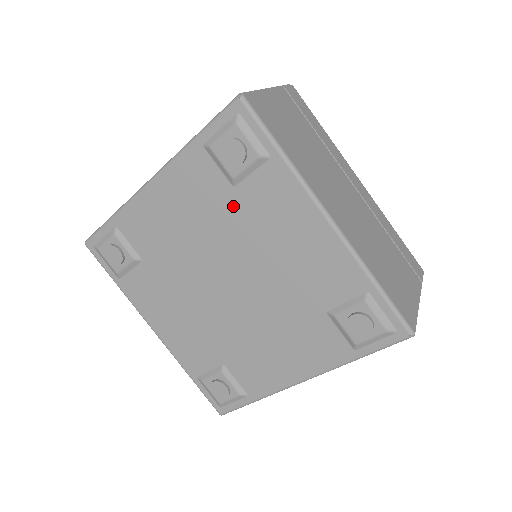
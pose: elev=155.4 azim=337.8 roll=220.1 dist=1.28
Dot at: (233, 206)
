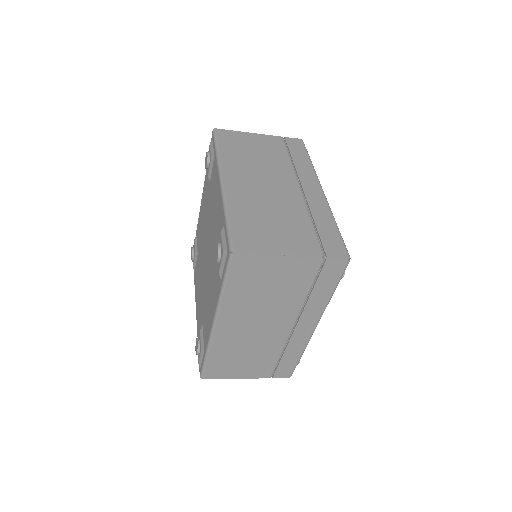
Dot at: (209, 196)
